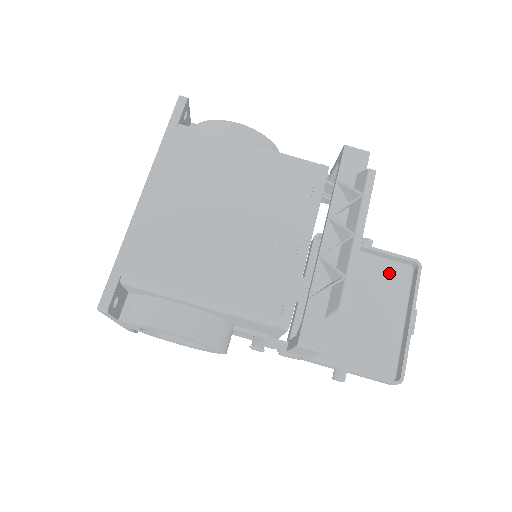
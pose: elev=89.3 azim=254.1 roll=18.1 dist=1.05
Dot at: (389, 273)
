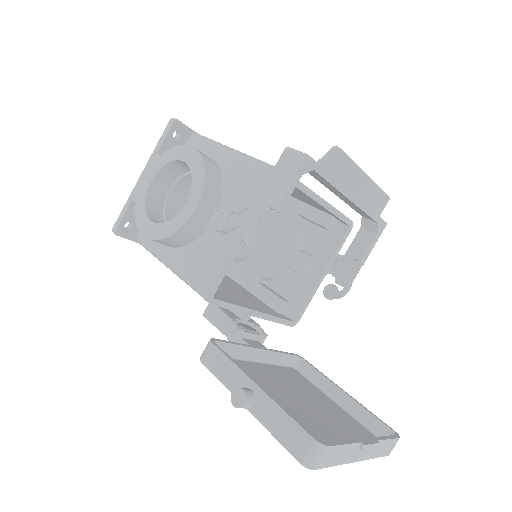
Dot at: (356, 427)
